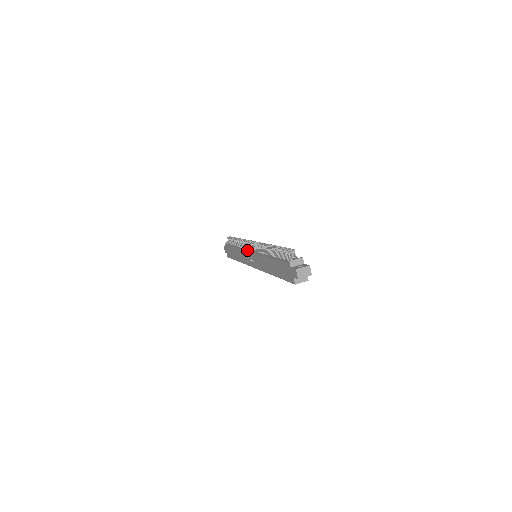
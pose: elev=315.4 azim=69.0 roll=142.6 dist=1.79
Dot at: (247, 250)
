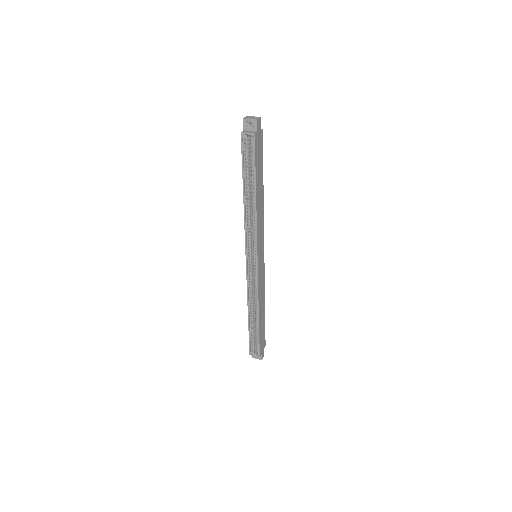
Dot at: occluded
